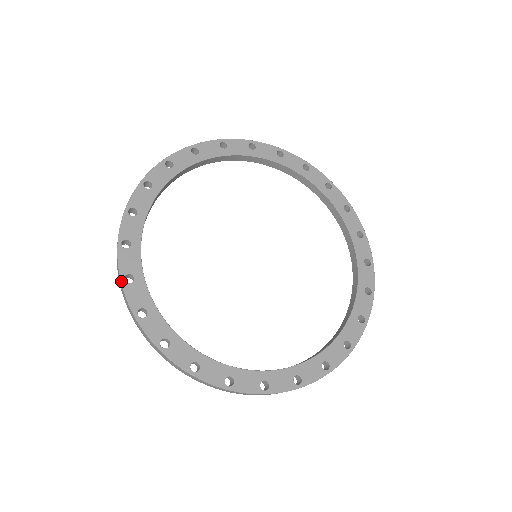
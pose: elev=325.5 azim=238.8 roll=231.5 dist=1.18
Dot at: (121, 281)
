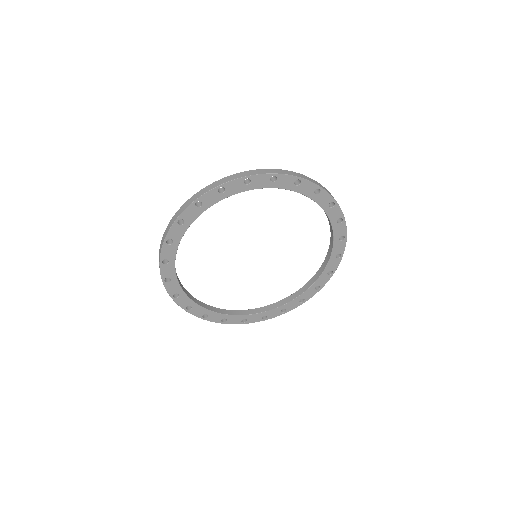
Dot at: (160, 262)
